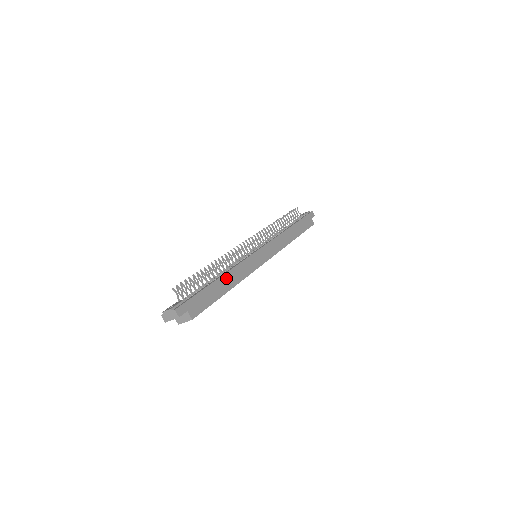
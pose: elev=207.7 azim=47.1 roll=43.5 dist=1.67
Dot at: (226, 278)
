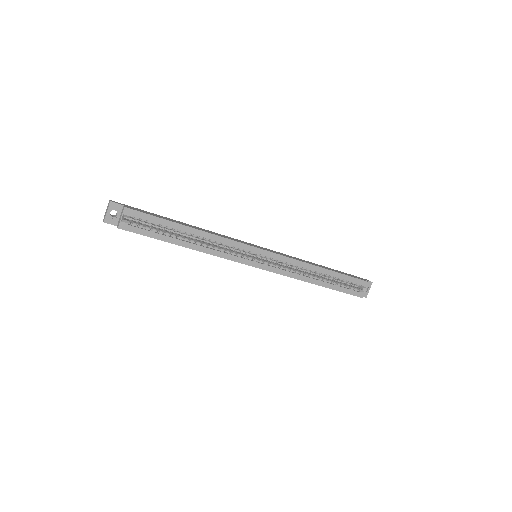
Dot at: (192, 226)
